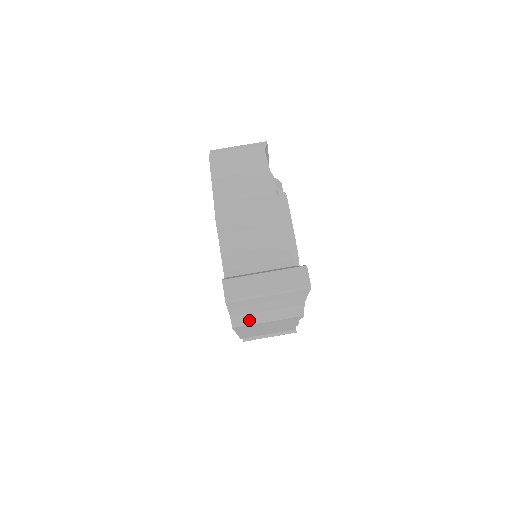
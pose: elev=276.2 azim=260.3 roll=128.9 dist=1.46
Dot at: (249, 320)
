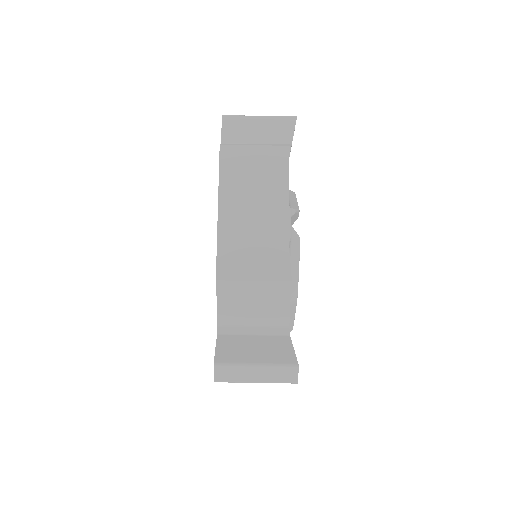
Dot at: (238, 145)
